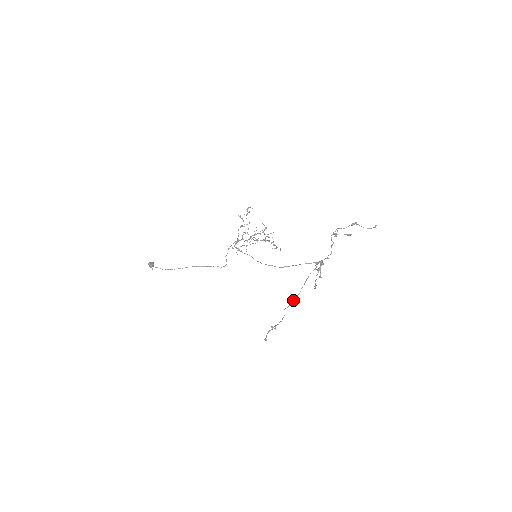
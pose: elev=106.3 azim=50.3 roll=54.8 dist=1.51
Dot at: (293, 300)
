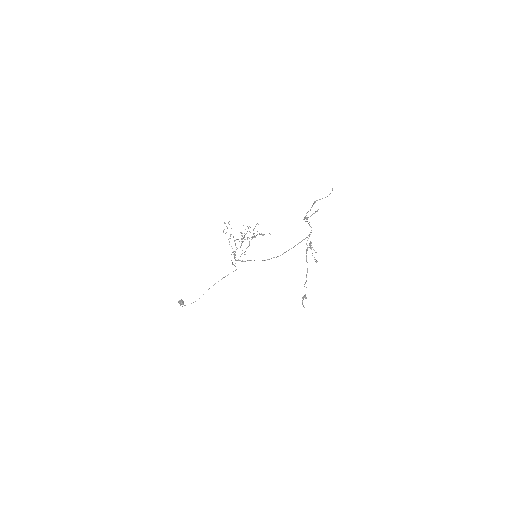
Dot at: (306, 277)
